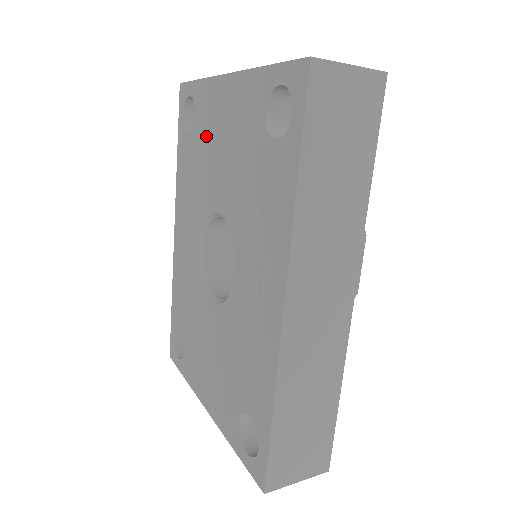
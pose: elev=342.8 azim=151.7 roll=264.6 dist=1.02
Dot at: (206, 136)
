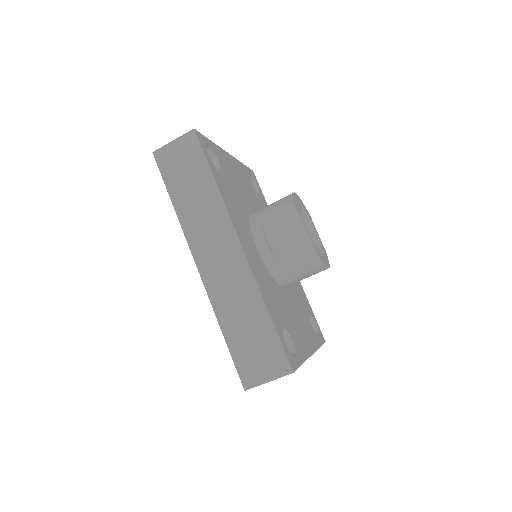
Dot at: occluded
